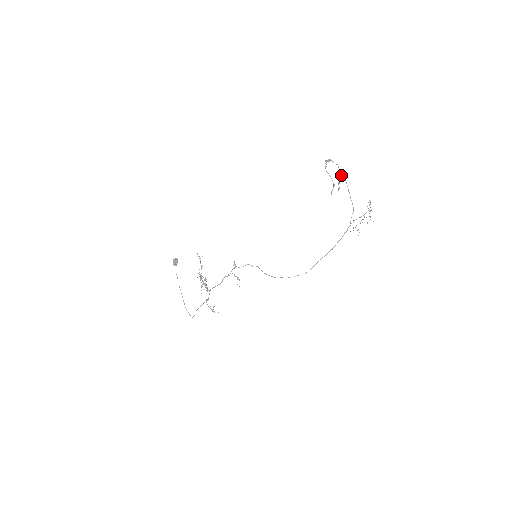
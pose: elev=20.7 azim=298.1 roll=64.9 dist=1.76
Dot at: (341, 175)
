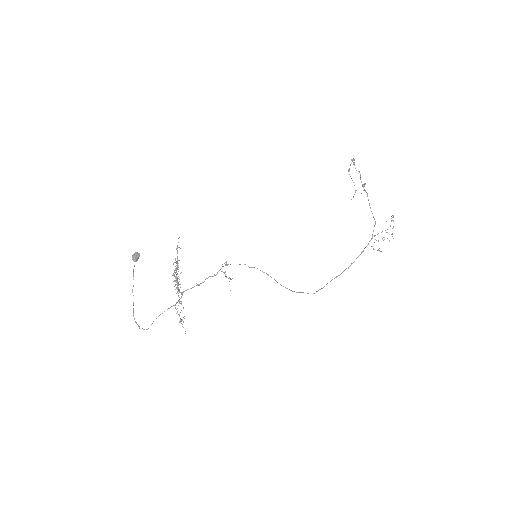
Dot at: occluded
